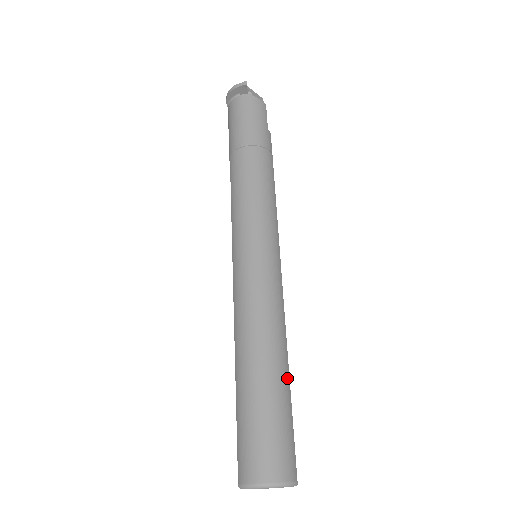
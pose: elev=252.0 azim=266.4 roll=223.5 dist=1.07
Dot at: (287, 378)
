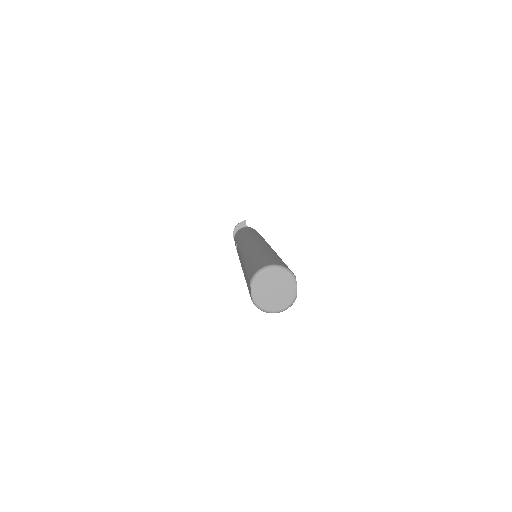
Dot at: occluded
